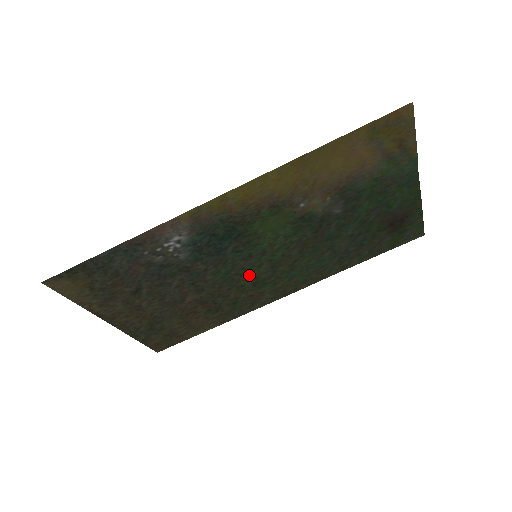
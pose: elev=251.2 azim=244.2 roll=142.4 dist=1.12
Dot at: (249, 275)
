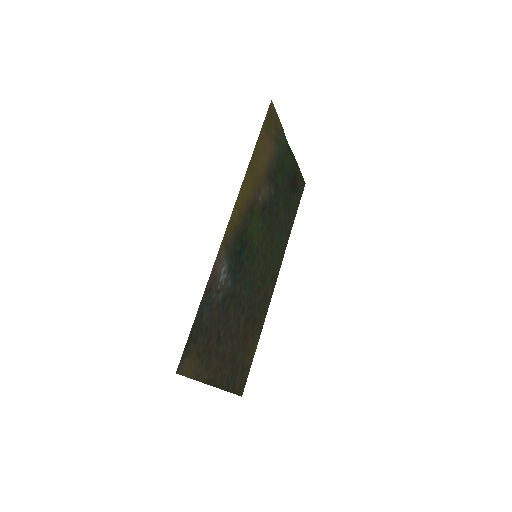
Dot at: (258, 276)
